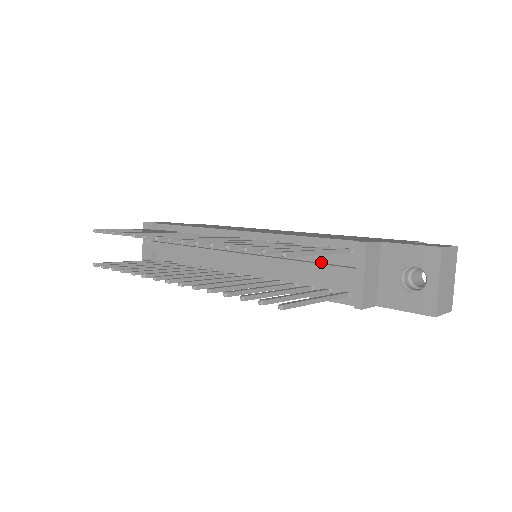
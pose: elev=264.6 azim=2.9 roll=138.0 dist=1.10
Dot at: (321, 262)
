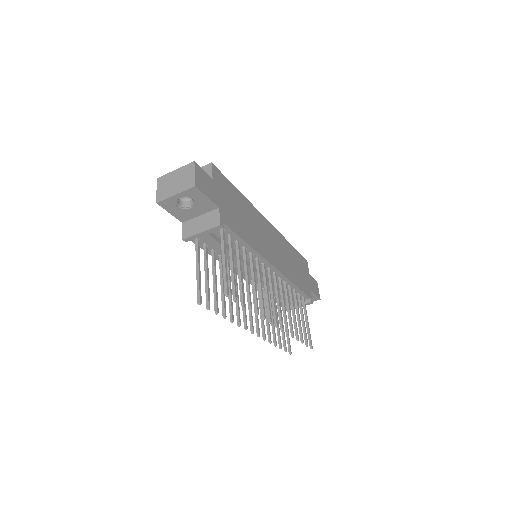
Dot at: occluded
